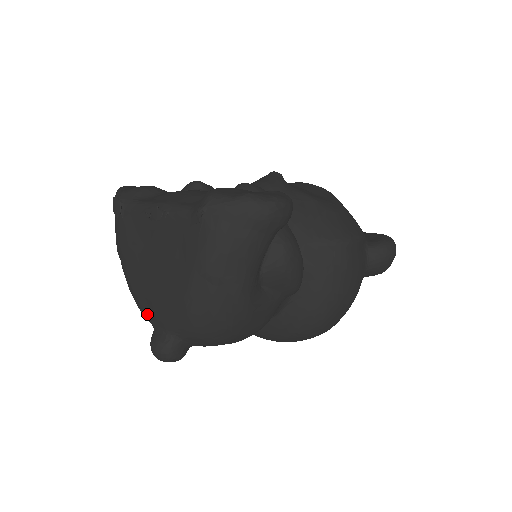
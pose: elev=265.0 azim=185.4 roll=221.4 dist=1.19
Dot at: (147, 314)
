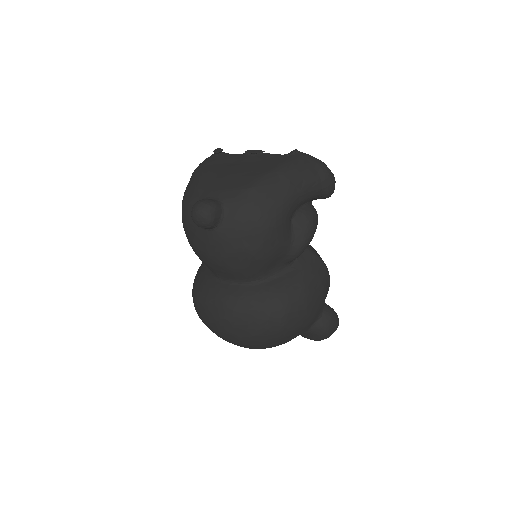
Dot at: (204, 191)
